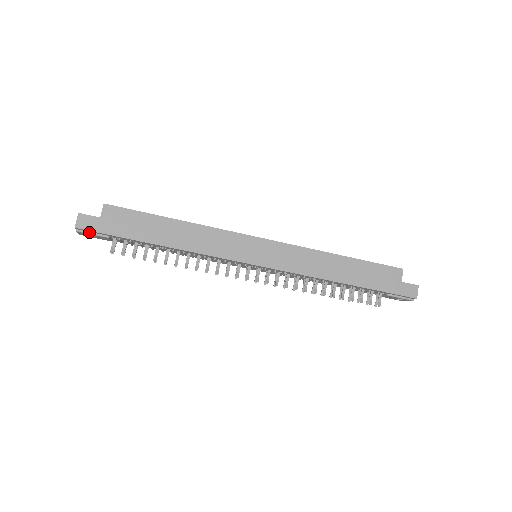
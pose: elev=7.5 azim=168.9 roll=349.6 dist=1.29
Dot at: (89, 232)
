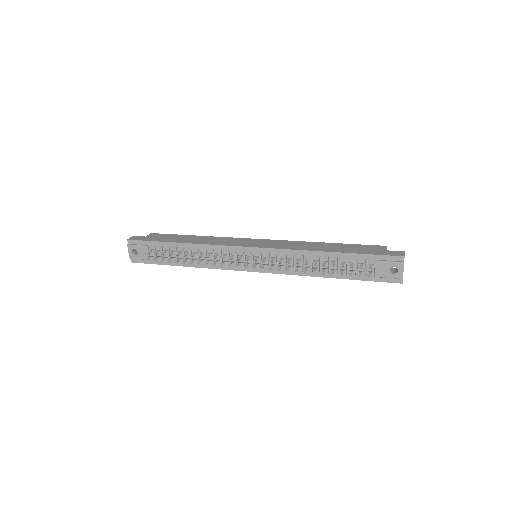
Dot at: (136, 244)
